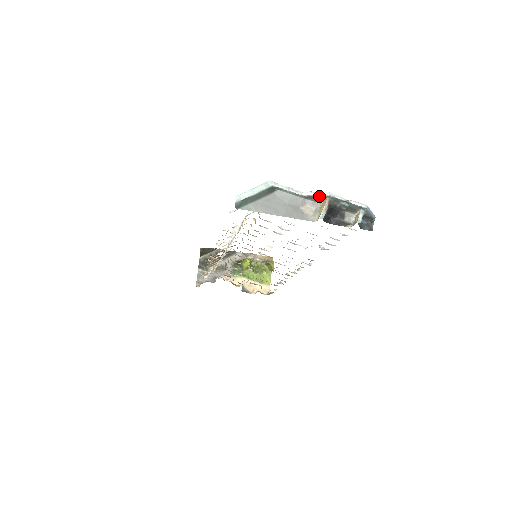
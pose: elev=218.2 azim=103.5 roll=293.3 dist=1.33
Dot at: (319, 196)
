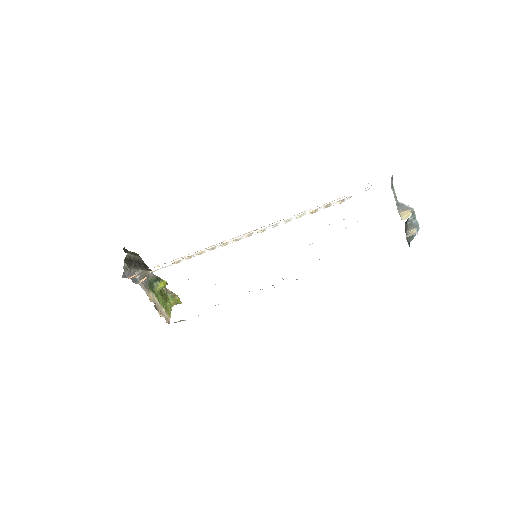
Dot at: (407, 206)
